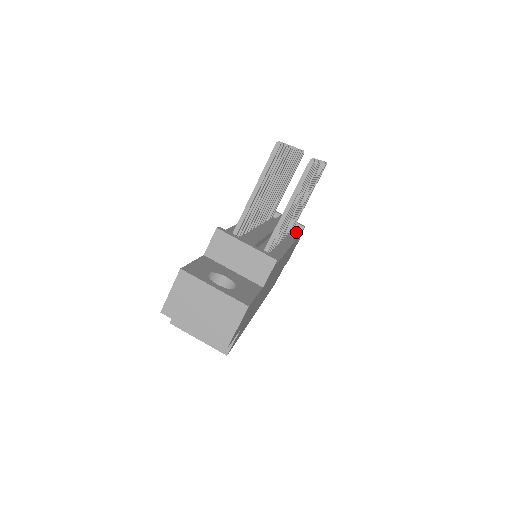
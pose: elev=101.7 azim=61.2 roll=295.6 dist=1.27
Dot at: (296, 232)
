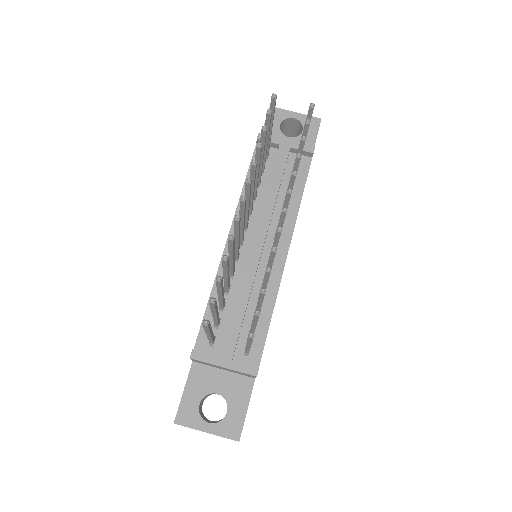
Dot at: (302, 172)
